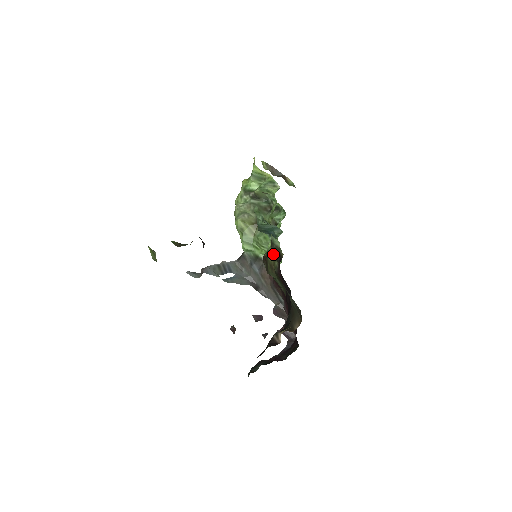
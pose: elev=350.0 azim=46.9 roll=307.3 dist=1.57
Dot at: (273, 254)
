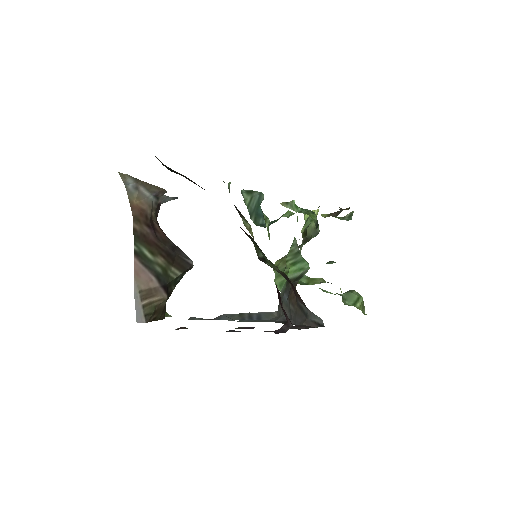
Dot at: (237, 210)
